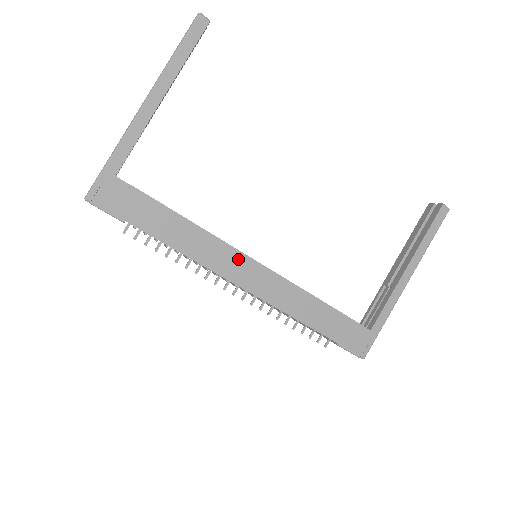
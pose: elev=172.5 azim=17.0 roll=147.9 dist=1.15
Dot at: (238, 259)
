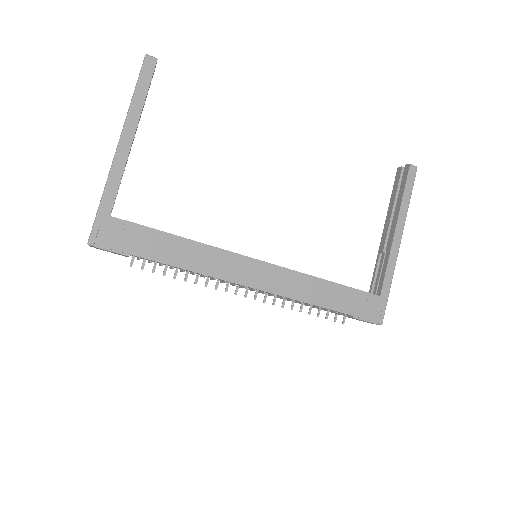
Dot at: (241, 262)
